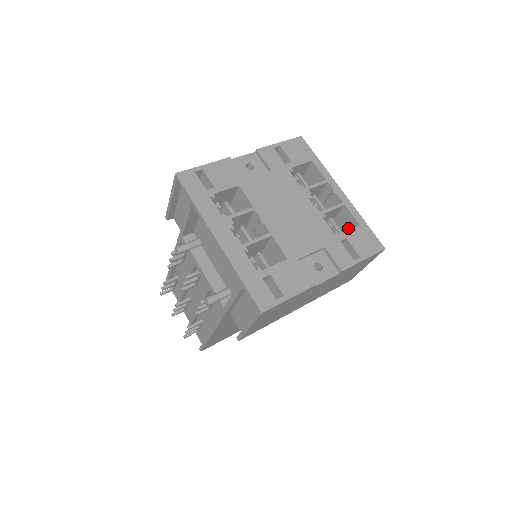
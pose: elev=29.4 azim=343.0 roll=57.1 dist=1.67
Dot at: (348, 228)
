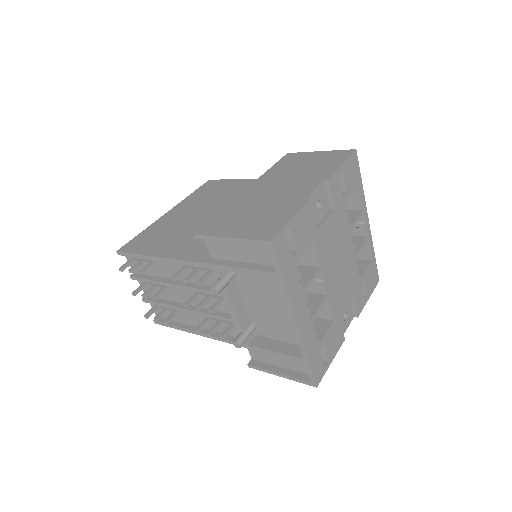
Dot at: occluded
